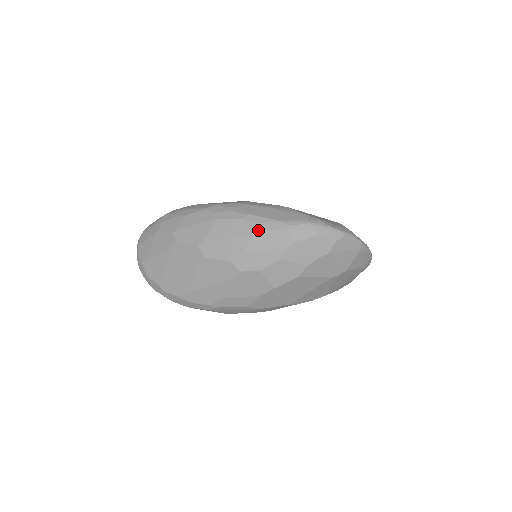
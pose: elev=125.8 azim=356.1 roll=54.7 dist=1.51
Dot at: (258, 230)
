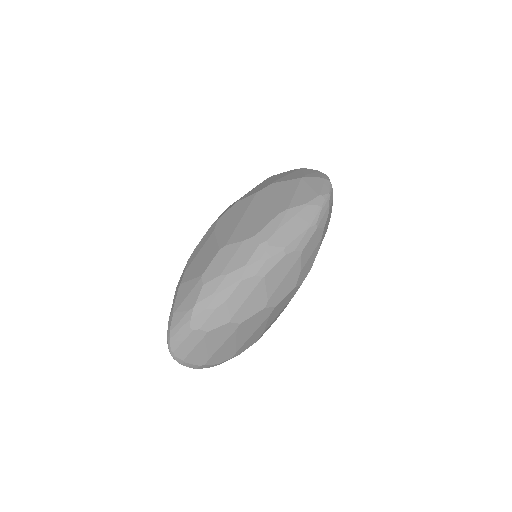
Dot at: (302, 250)
